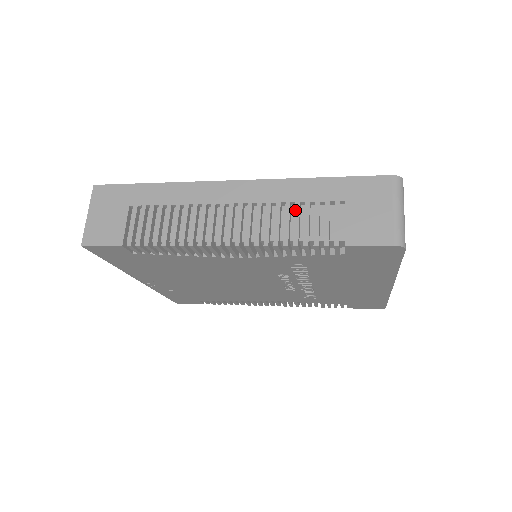
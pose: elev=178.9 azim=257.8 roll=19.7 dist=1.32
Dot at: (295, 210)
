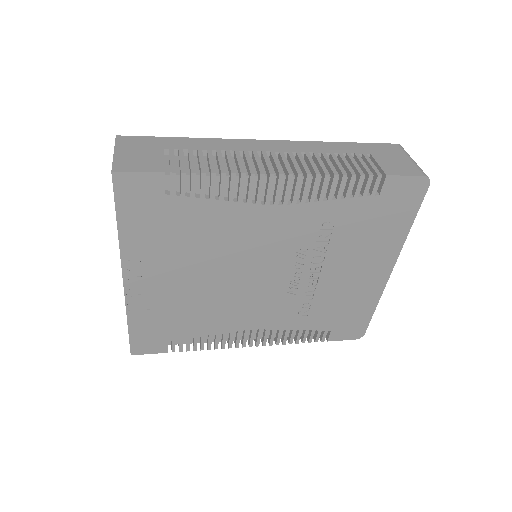
Dot at: (332, 157)
